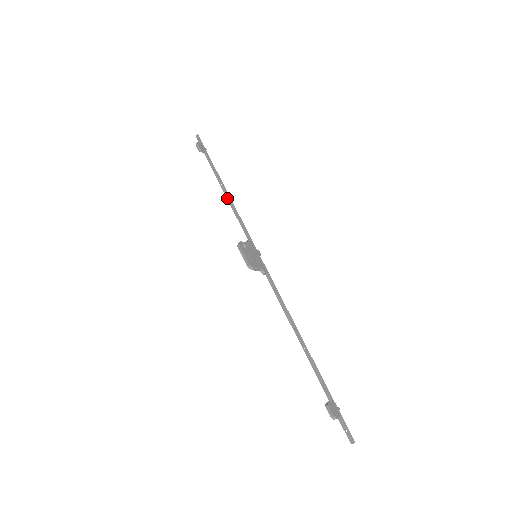
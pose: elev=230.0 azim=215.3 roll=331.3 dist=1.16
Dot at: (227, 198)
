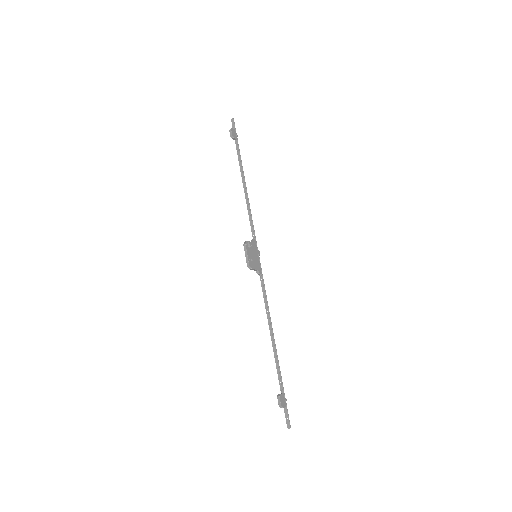
Dot at: (245, 193)
